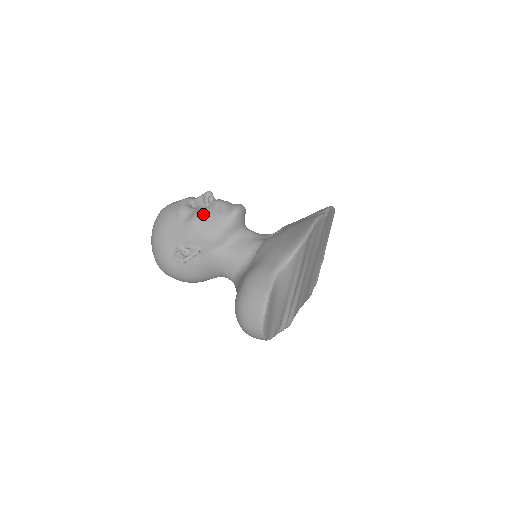
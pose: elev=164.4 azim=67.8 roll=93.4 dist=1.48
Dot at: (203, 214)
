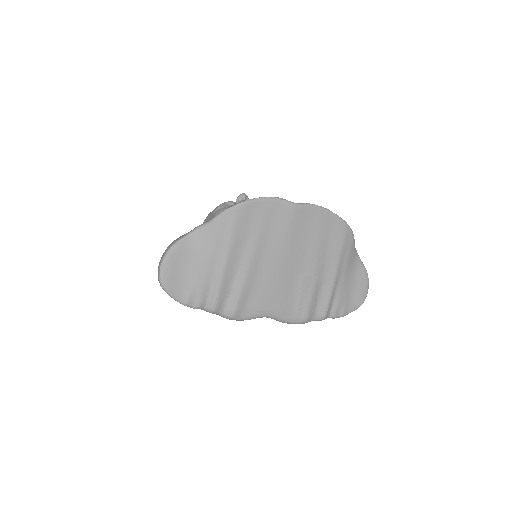
Dot at: (226, 208)
